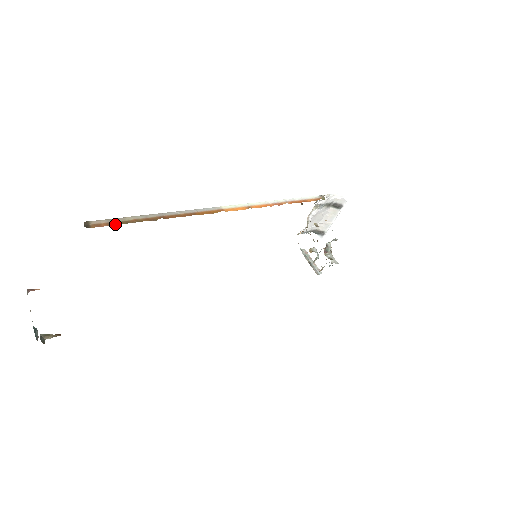
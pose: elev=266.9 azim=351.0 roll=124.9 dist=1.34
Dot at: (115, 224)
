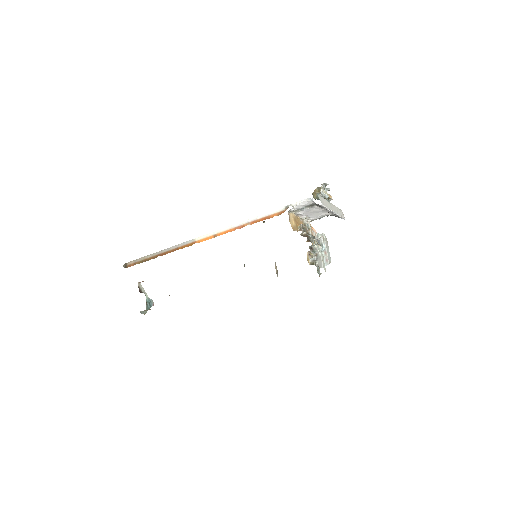
Dot at: occluded
